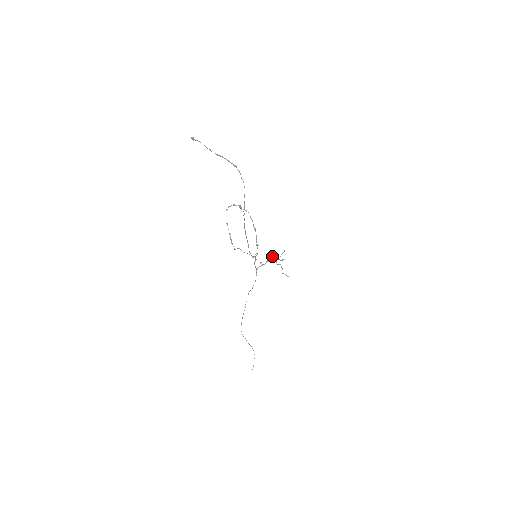
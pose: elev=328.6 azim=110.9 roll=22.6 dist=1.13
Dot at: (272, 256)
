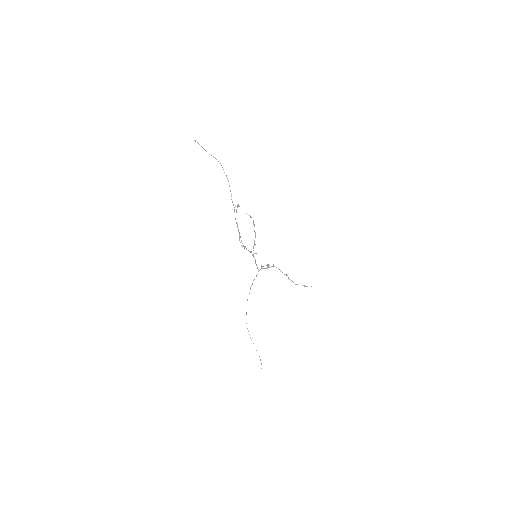
Dot at: (273, 264)
